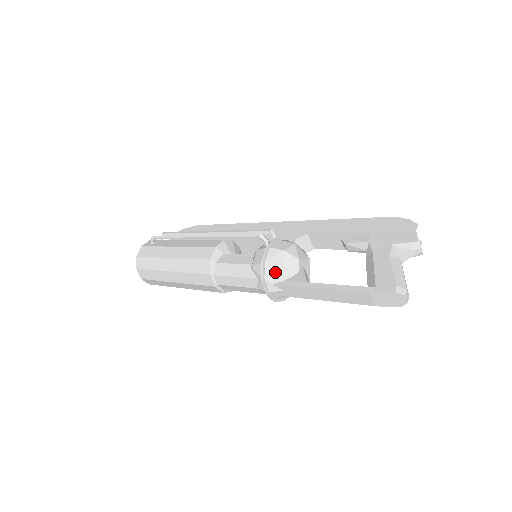
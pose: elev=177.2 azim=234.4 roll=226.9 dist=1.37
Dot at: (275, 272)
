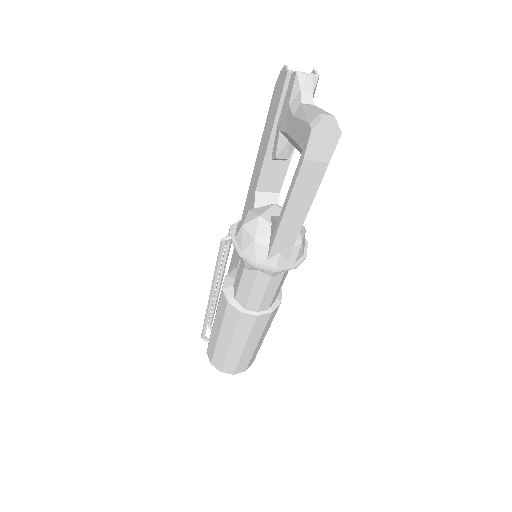
Dot at: (255, 249)
